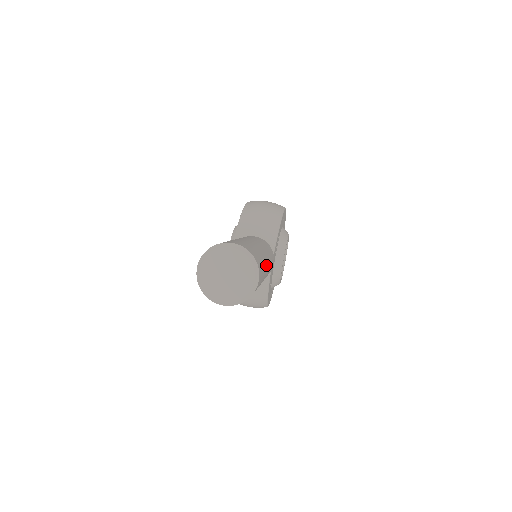
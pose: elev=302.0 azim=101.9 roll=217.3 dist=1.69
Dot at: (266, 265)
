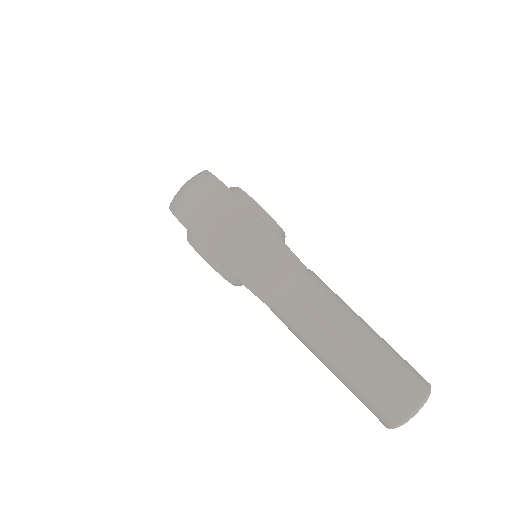
Dot at: (378, 336)
